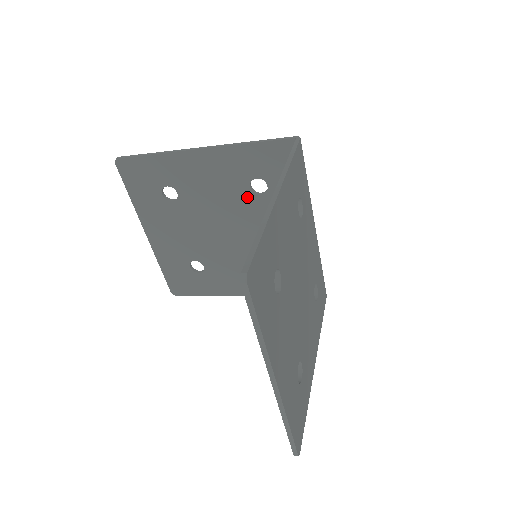
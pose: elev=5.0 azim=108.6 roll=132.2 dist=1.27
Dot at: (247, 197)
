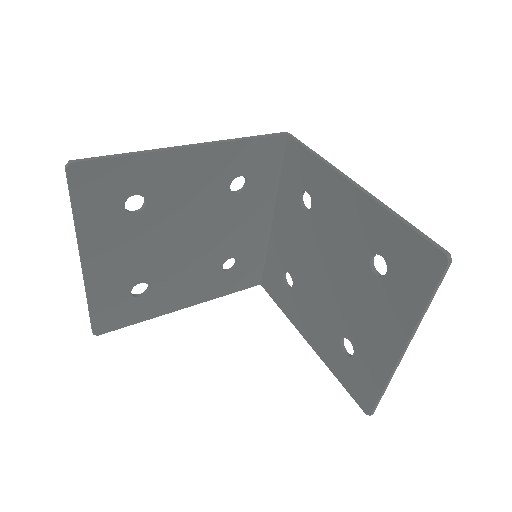
Dot at: (224, 197)
